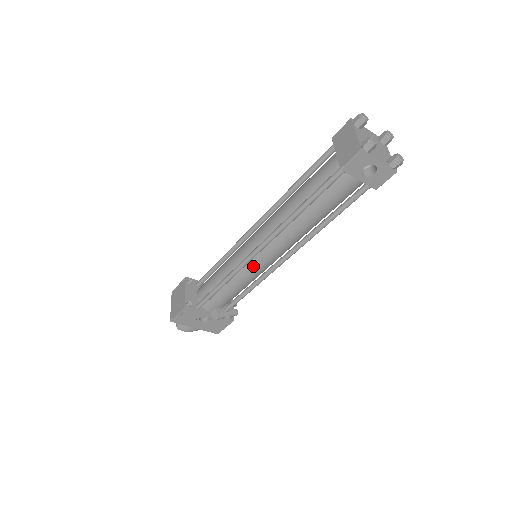
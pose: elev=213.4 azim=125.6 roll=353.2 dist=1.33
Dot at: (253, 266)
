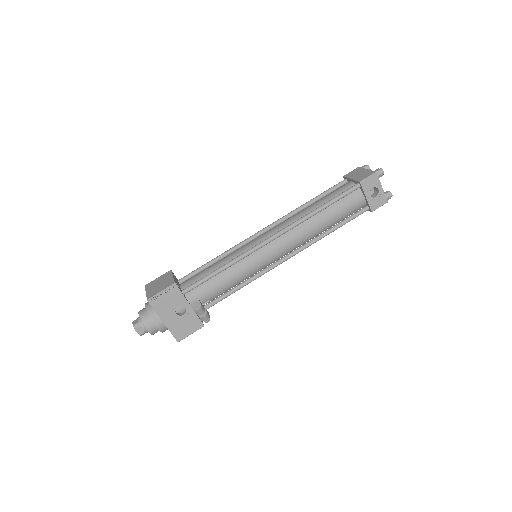
Dot at: (259, 256)
